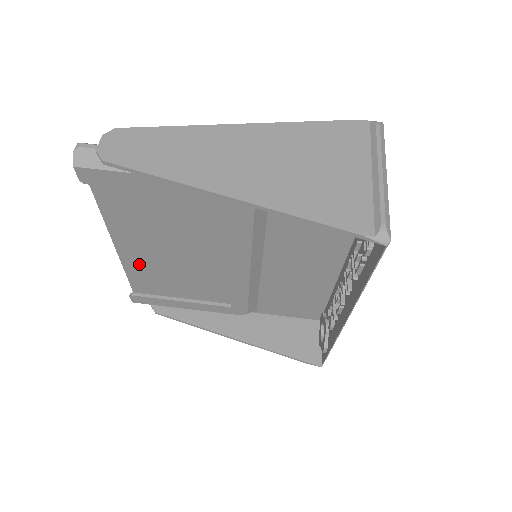
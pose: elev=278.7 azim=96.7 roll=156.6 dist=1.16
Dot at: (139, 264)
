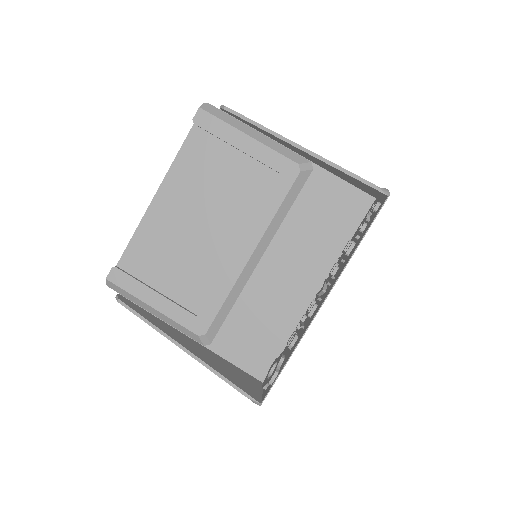
Dot at: (152, 233)
